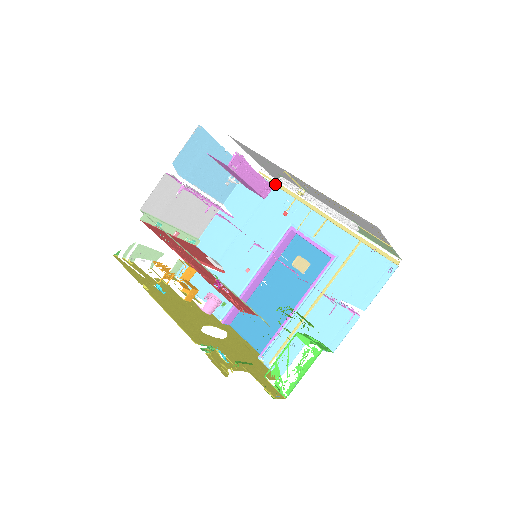
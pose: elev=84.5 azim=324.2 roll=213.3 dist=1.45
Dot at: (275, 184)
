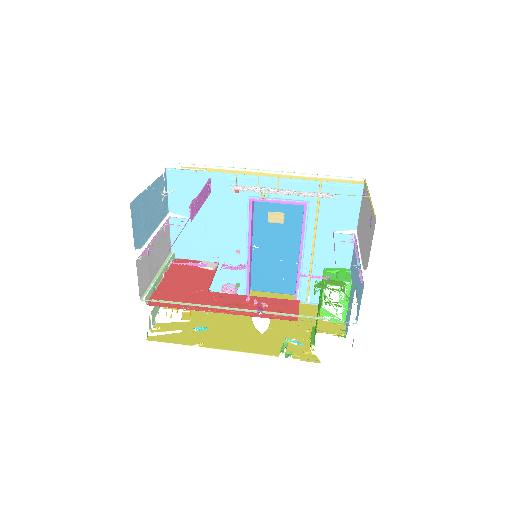
Dot at: (207, 171)
